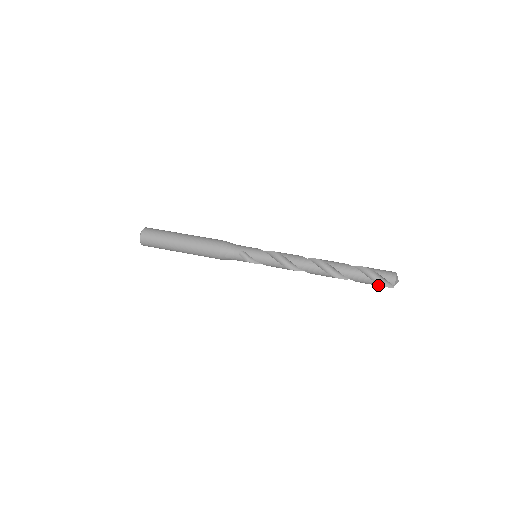
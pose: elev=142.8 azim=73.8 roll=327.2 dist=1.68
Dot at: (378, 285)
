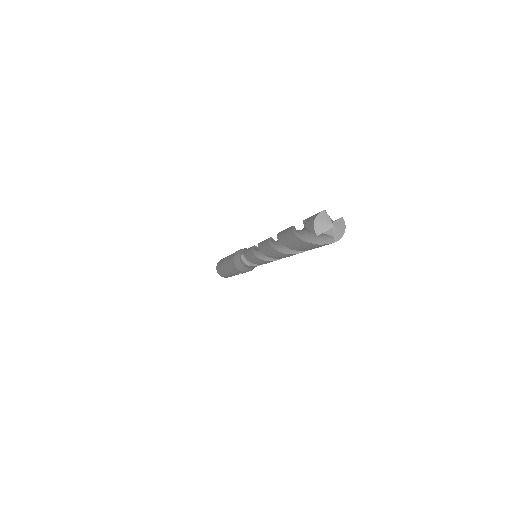
Dot at: (312, 245)
